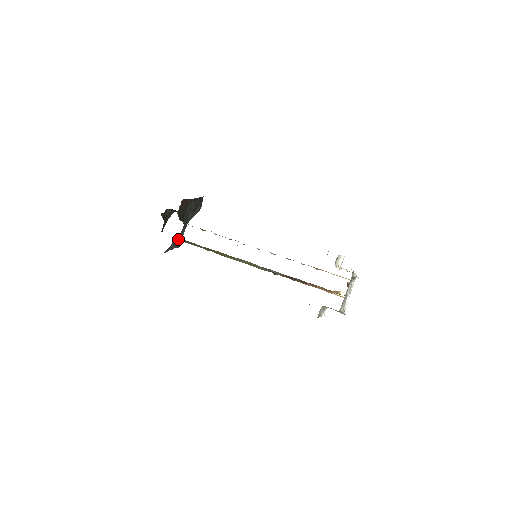
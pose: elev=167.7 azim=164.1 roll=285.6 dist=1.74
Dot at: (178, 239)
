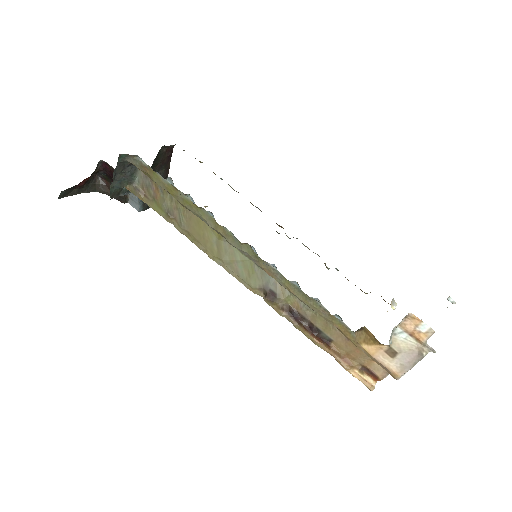
Dot at: (134, 175)
